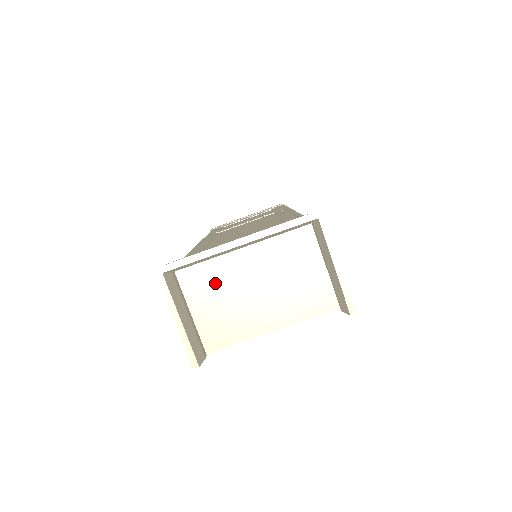
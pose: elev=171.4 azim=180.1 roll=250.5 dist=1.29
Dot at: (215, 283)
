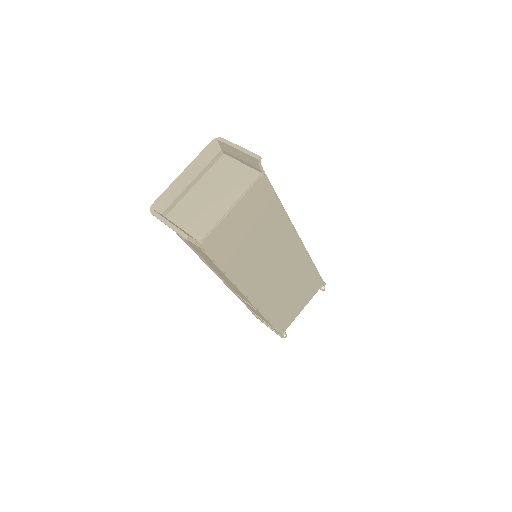
Dot at: (188, 208)
